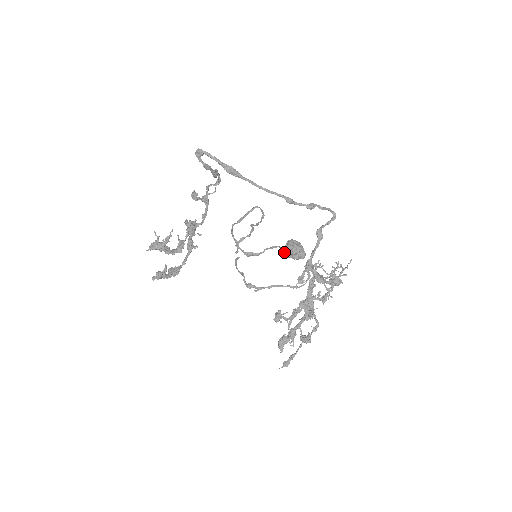
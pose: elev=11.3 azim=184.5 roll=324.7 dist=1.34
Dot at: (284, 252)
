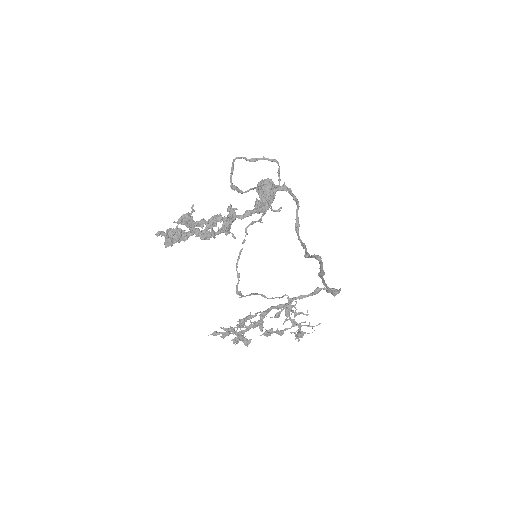
Dot at: occluded
